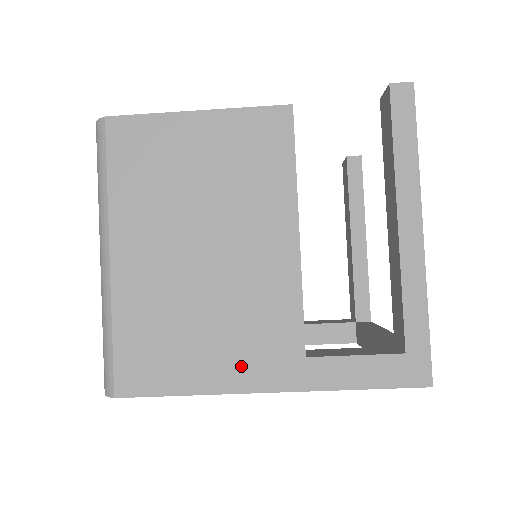
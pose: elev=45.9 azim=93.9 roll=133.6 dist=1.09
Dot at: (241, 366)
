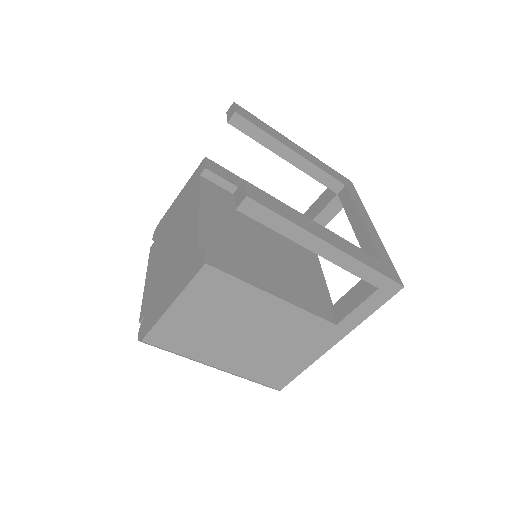
Dot at: (314, 348)
